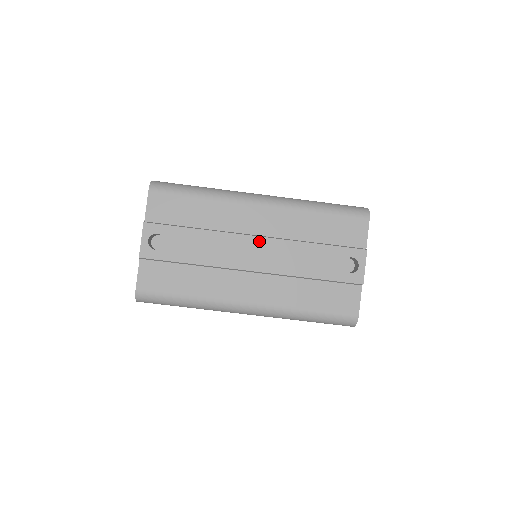
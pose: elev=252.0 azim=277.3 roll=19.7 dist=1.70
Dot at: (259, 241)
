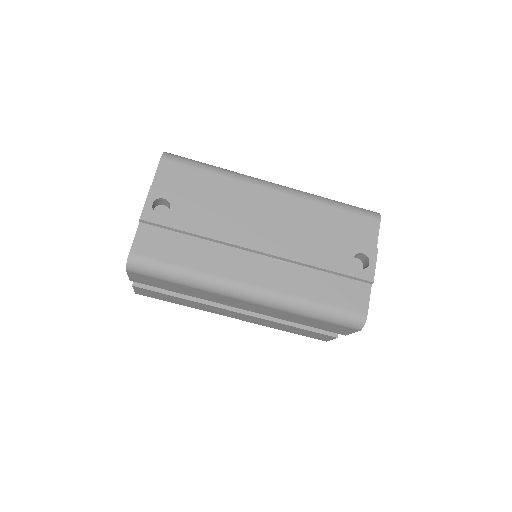
Dot at: (270, 223)
